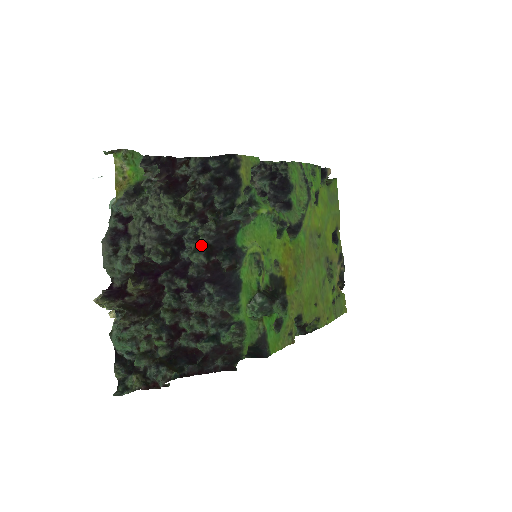
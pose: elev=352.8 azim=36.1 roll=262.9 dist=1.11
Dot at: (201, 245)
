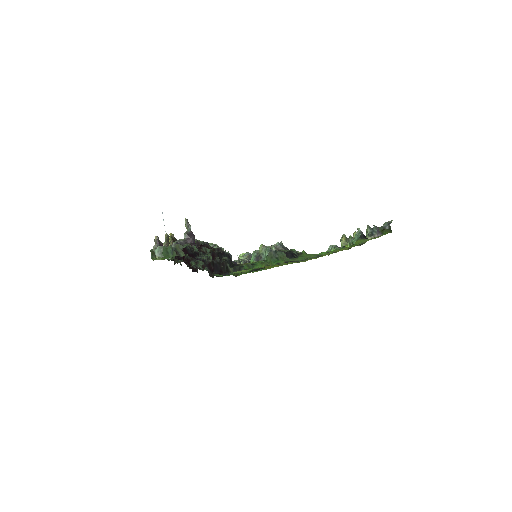
Dot at: occluded
